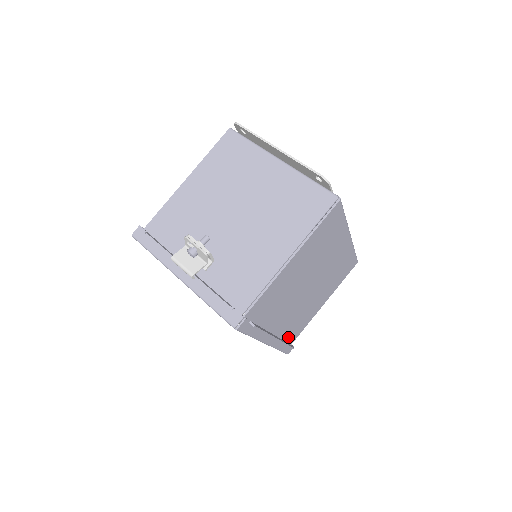
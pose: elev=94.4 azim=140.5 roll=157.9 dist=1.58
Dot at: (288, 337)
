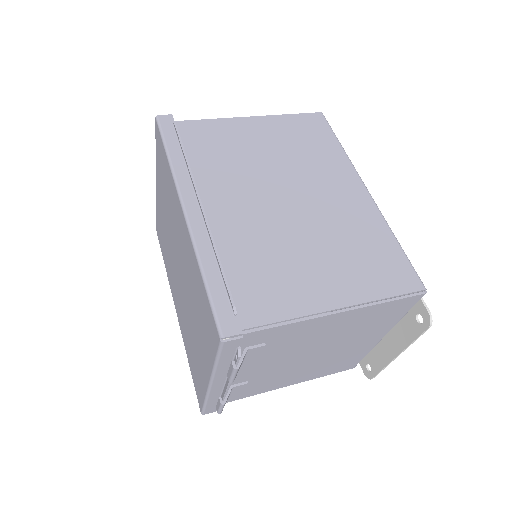
Dot at: (233, 283)
